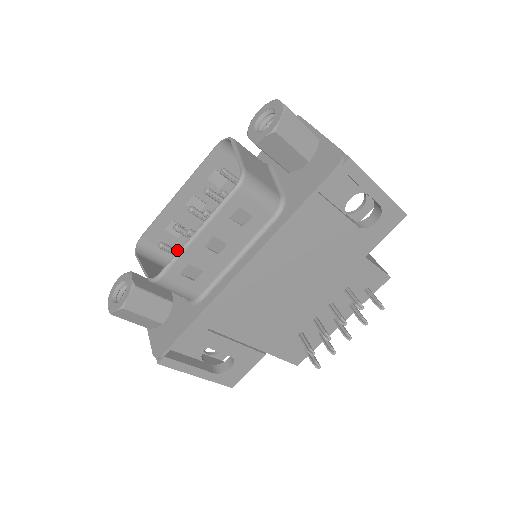
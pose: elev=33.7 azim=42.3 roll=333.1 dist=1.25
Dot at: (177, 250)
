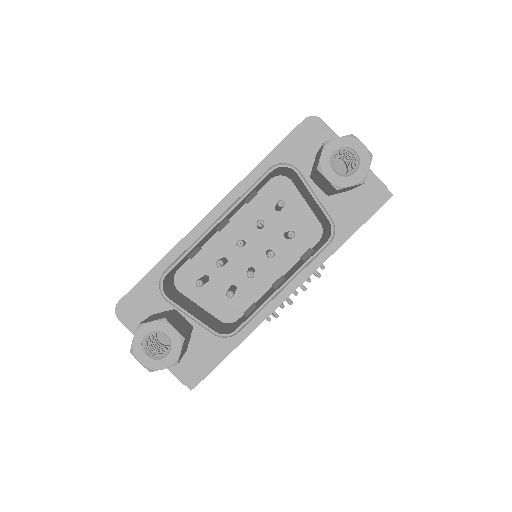
Dot at: occluded
